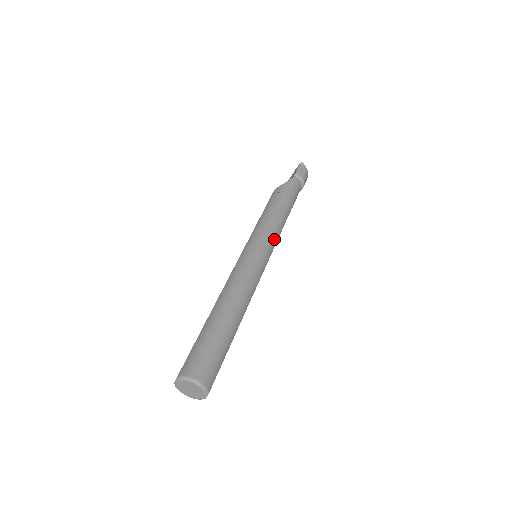
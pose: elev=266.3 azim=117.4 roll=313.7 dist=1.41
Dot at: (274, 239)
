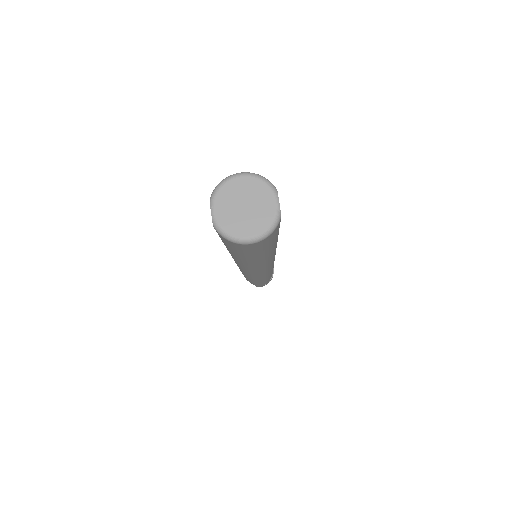
Dot at: occluded
